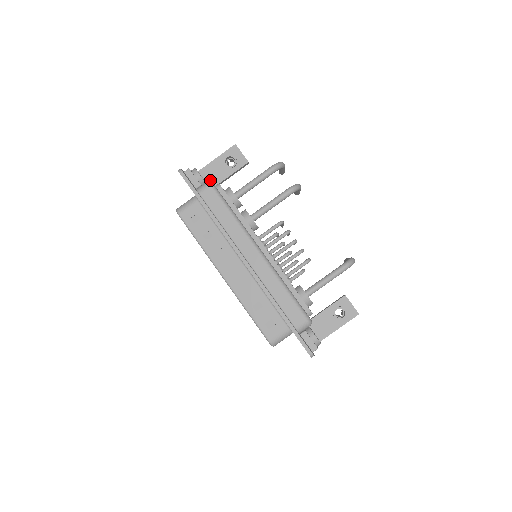
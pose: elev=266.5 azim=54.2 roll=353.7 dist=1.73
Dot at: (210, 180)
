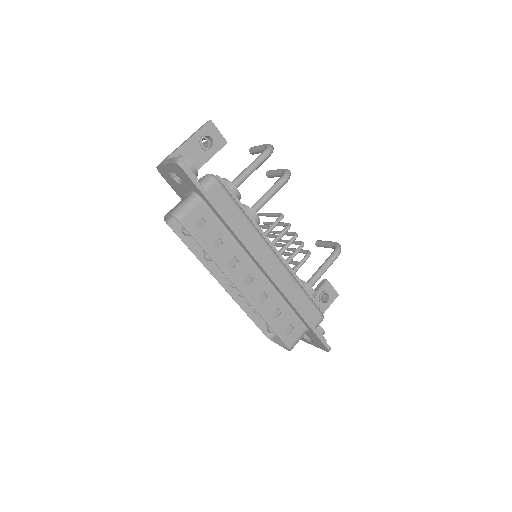
Dot at: occluded
